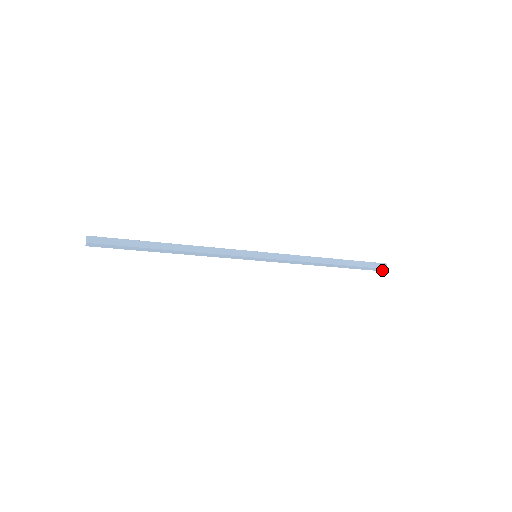
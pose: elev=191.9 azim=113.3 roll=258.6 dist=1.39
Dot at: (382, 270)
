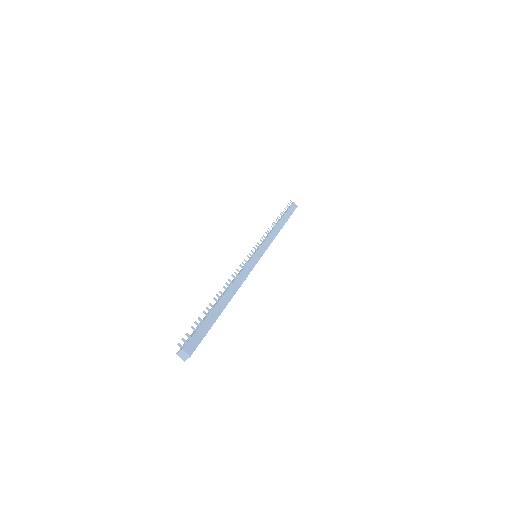
Dot at: occluded
